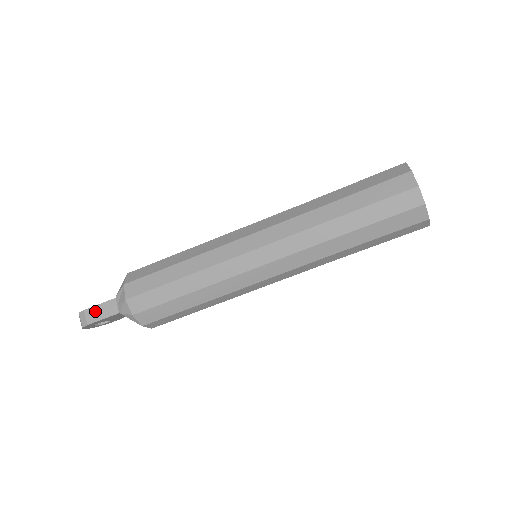
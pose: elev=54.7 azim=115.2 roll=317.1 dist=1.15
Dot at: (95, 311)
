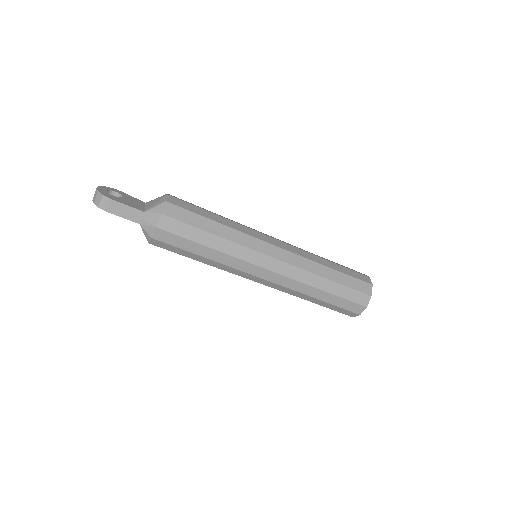
Dot at: (120, 207)
